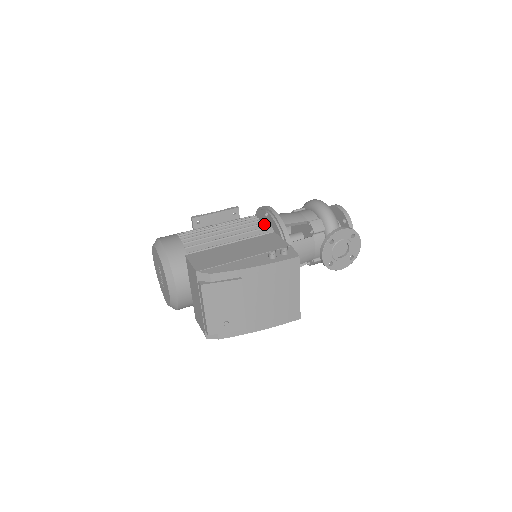
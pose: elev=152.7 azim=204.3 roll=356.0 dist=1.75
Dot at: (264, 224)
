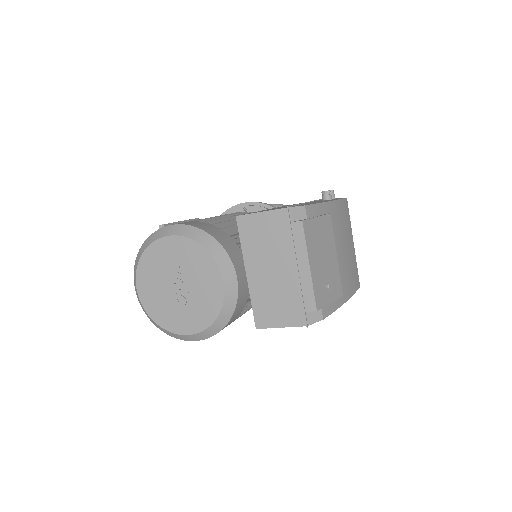
Dot at: occluded
